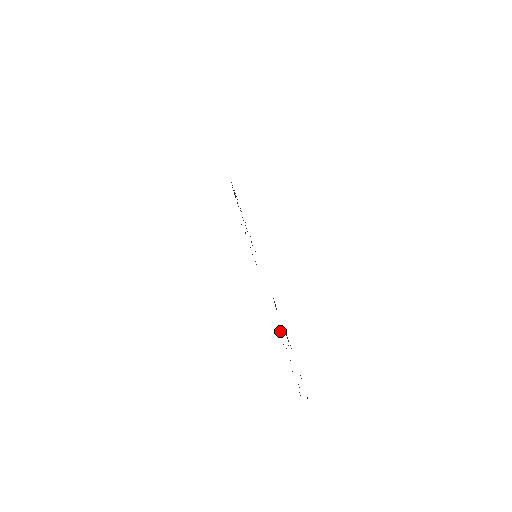
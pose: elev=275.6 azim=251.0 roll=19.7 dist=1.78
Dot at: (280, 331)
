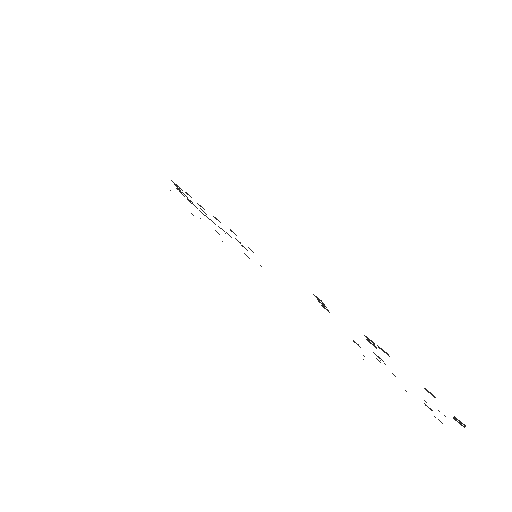
Dot at: occluded
